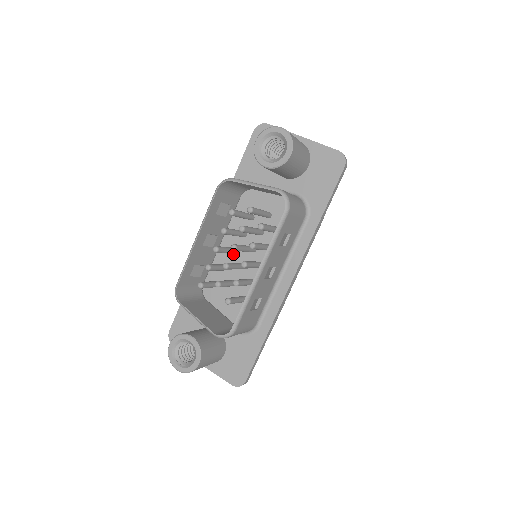
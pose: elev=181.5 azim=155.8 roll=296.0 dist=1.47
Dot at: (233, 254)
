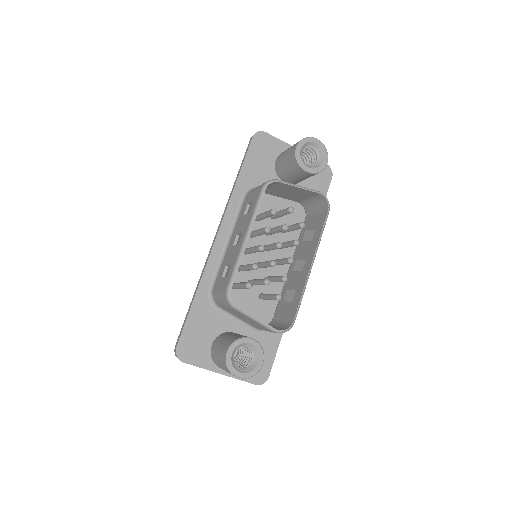
Dot at: occluded
